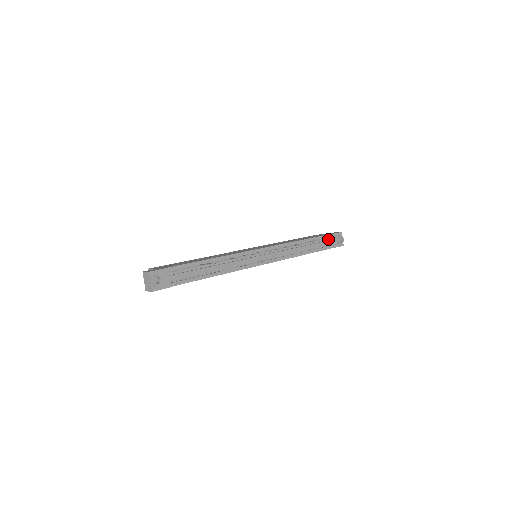
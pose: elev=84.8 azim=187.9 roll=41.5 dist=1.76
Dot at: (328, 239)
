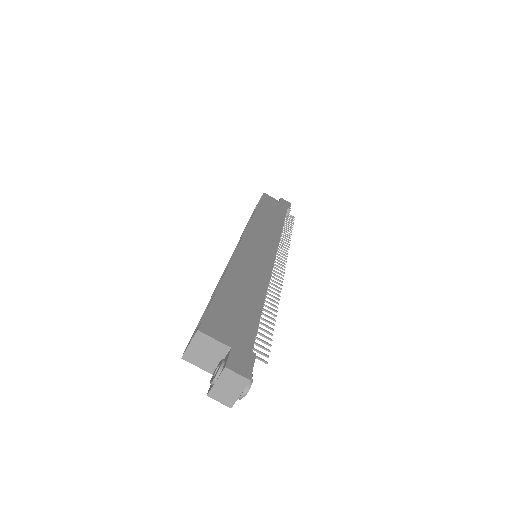
Dot at: occluded
